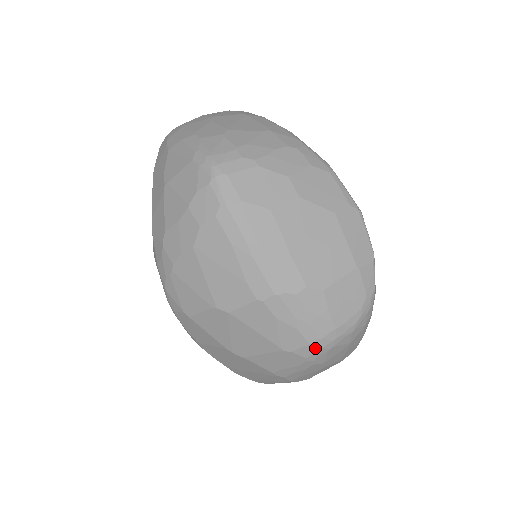
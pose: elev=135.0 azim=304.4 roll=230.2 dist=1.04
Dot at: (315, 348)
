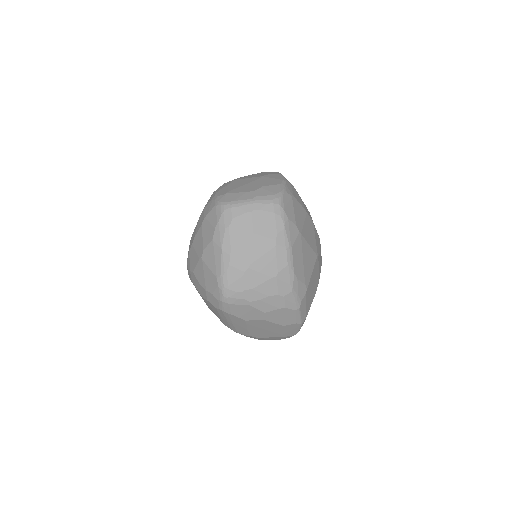
Dot at: occluded
